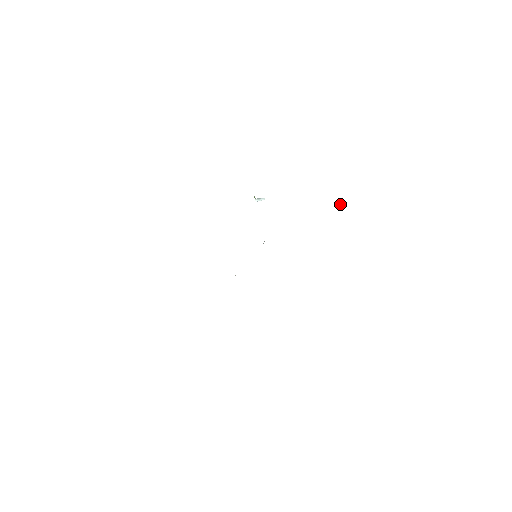
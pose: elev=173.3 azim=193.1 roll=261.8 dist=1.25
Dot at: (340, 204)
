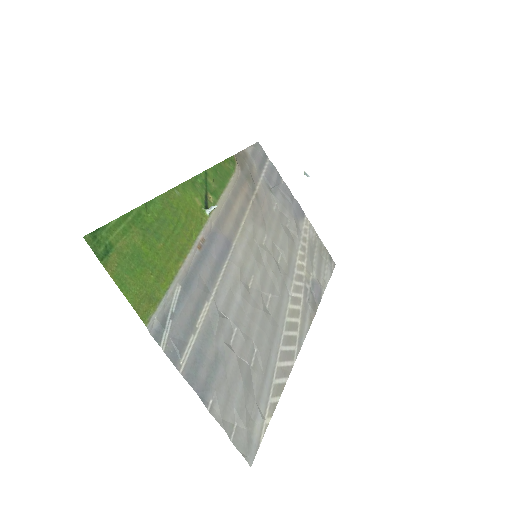
Dot at: (306, 175)
